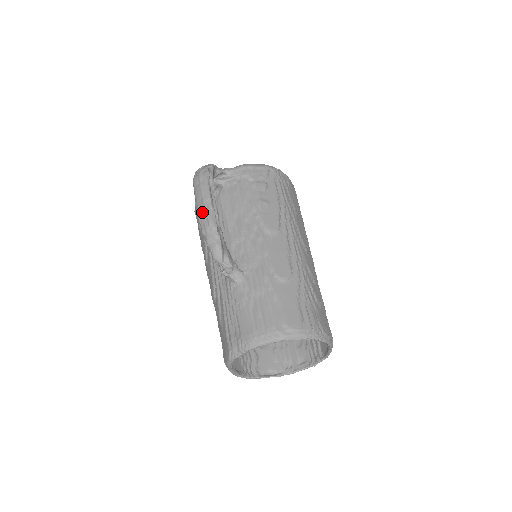
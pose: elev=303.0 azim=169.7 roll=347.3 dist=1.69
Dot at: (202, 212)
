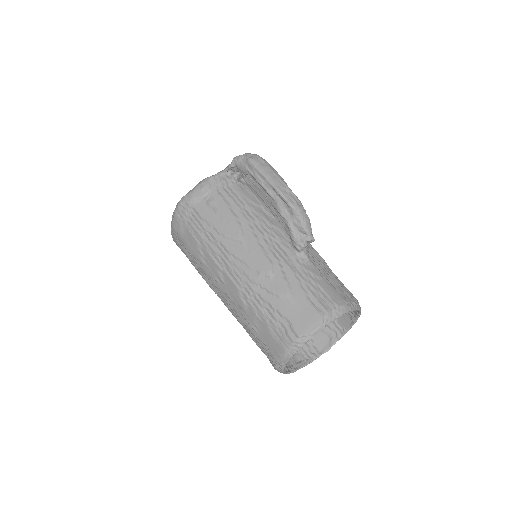
Dot at: (284, 186)
